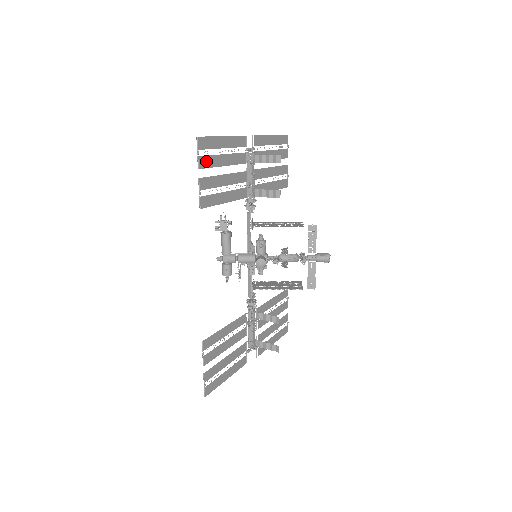
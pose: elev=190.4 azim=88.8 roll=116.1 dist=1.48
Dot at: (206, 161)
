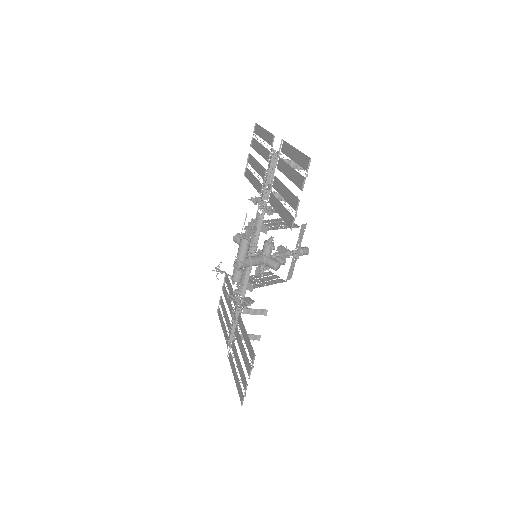
Dot at: (300, 180)
